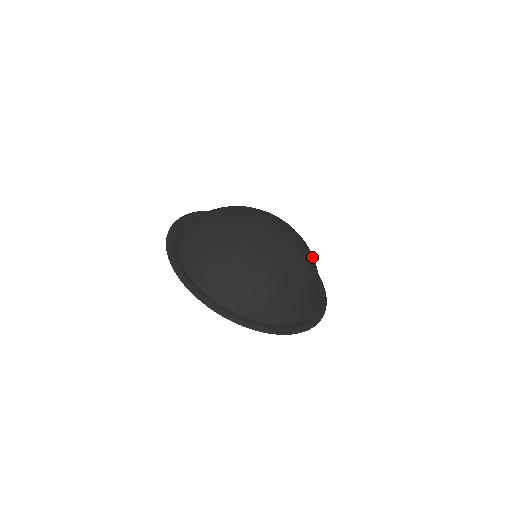
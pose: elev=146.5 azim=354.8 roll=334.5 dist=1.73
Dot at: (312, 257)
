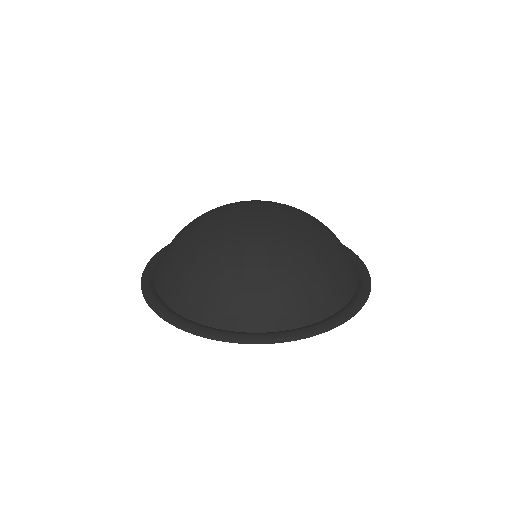
Dot at: occluded
